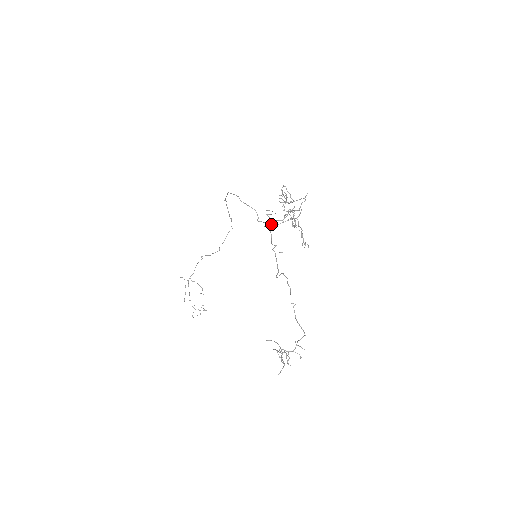
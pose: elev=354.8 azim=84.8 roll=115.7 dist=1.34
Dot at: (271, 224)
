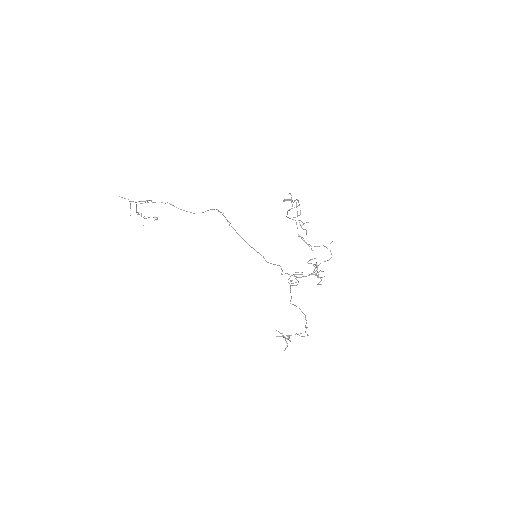
Dot at: occluded
